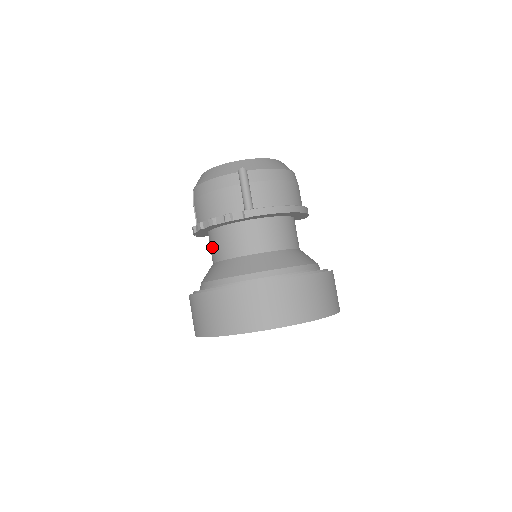
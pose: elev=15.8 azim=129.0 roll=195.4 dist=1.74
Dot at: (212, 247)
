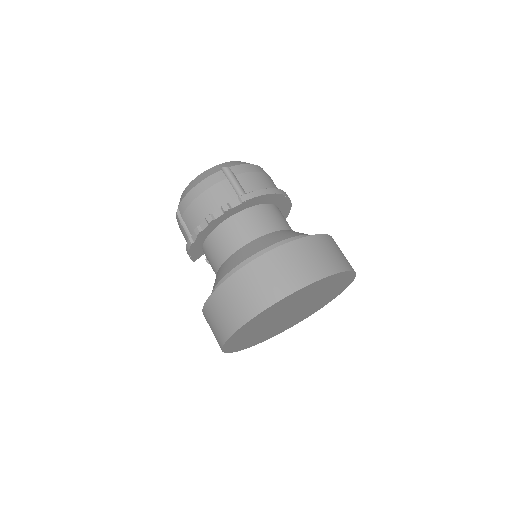
Dot at: (213, 253)
